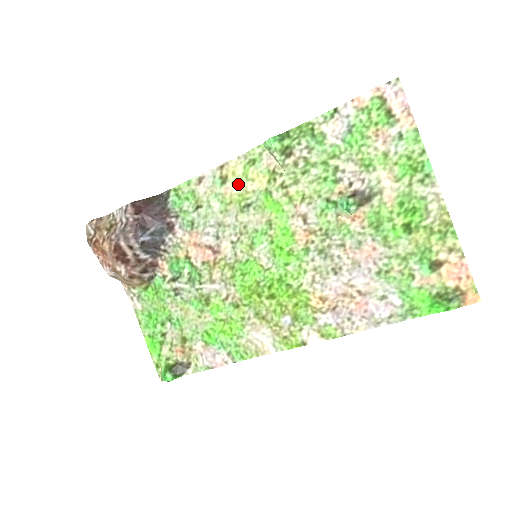
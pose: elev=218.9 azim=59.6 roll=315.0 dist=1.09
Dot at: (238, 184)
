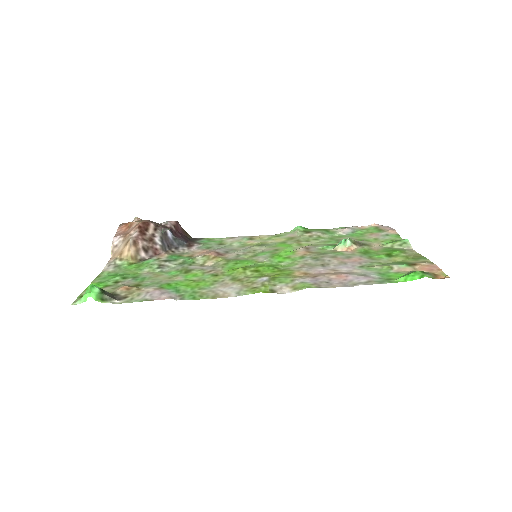
Dot at: (261, 240)
